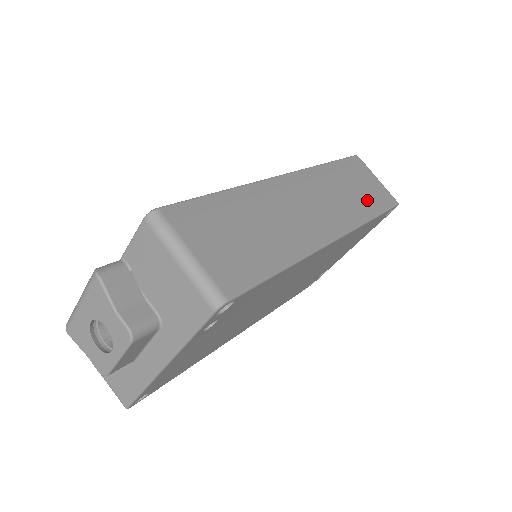
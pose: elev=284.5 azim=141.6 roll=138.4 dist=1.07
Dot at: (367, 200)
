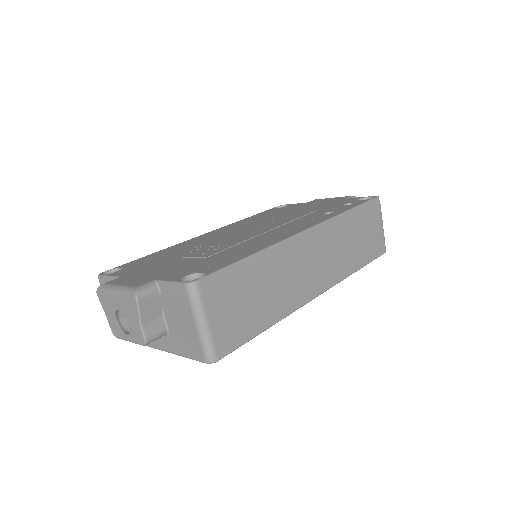
Dot at: (361, 252)
